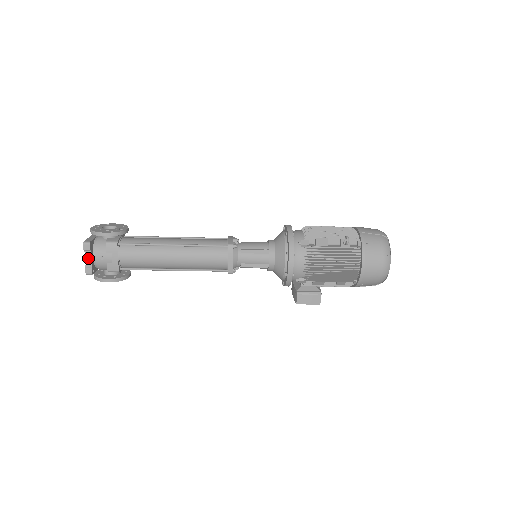
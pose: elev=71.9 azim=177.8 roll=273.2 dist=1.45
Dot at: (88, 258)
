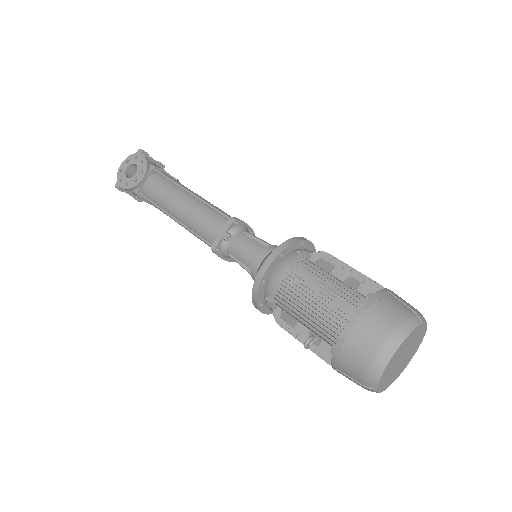
Dot at: occluded
